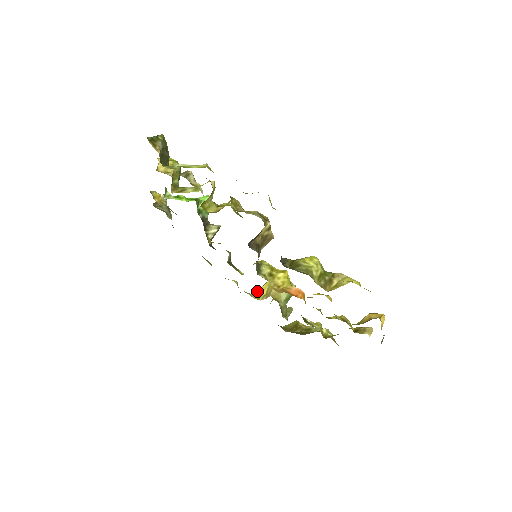
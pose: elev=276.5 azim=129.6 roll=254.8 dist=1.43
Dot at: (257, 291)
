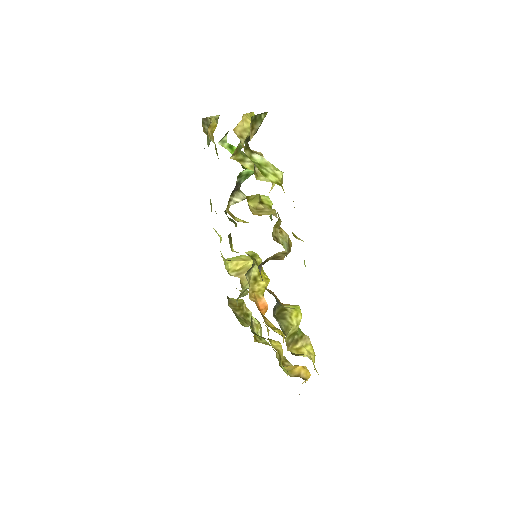
Dot at: (232, 262)
